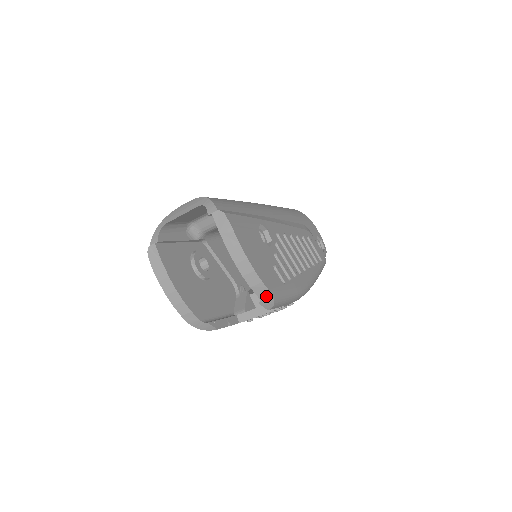
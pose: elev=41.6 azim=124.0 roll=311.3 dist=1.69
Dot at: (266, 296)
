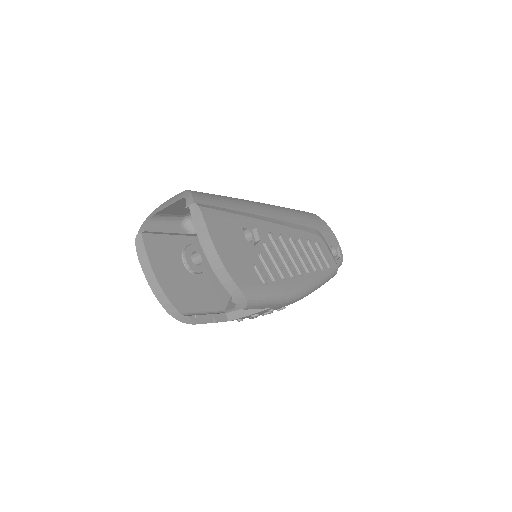
Dot at: (238, 294)
